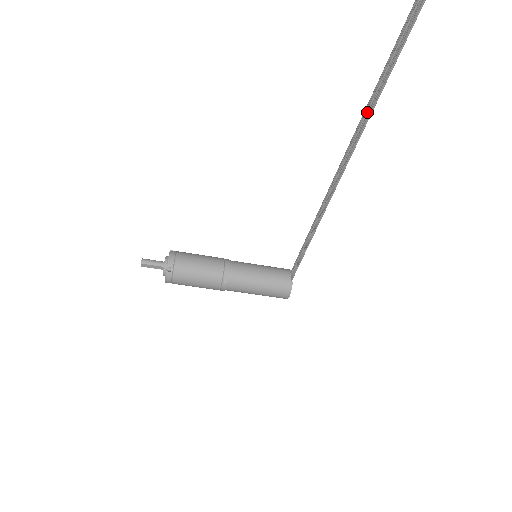
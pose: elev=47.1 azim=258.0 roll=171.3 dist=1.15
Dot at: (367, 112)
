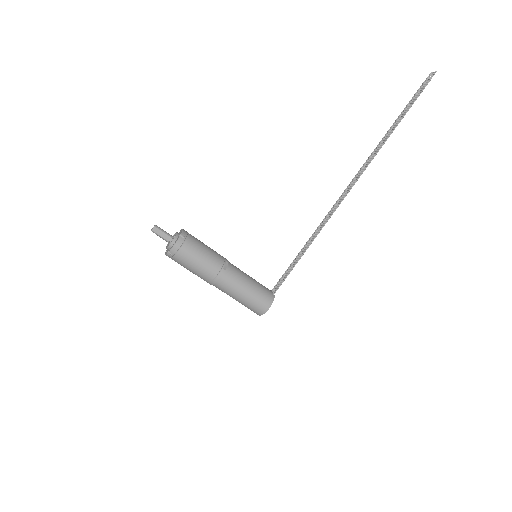
Dot at: (374, 152)
